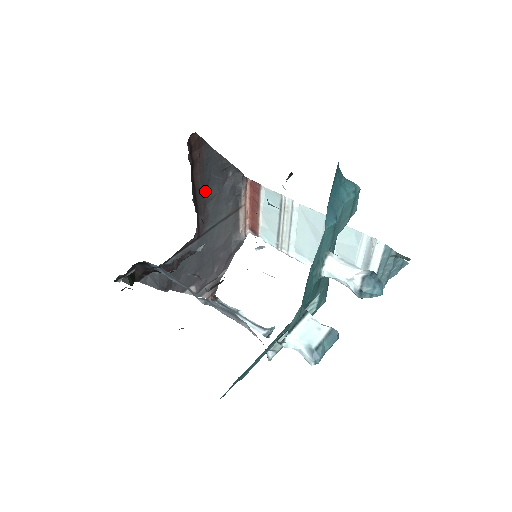
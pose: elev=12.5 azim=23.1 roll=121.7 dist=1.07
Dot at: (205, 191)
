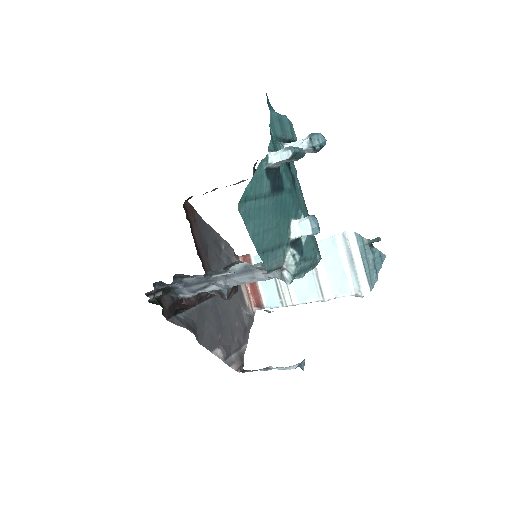
Dot at: (206, 253)
